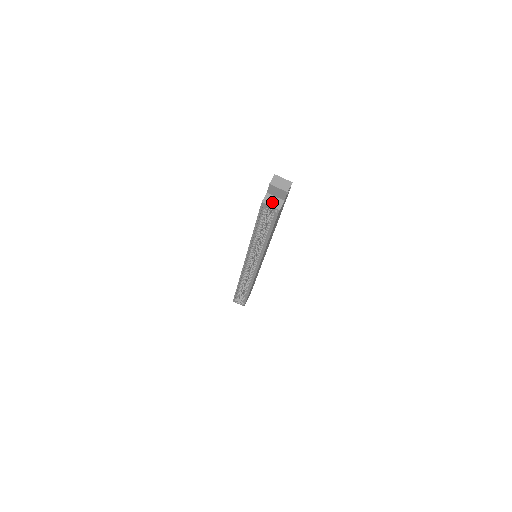
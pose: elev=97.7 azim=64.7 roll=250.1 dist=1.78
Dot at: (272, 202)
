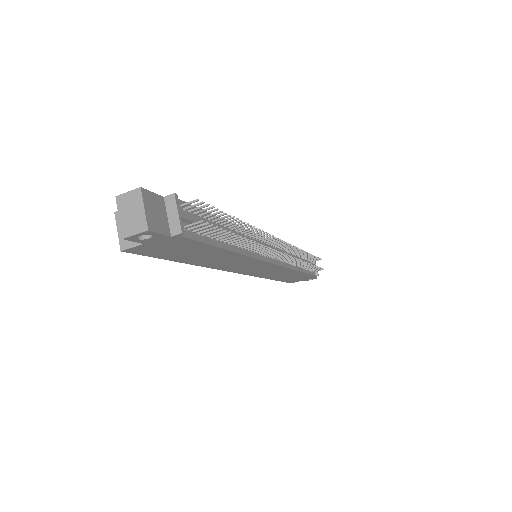
Dot at: occluded
